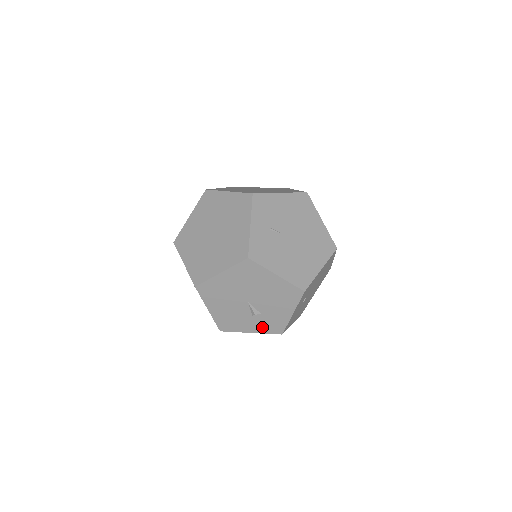
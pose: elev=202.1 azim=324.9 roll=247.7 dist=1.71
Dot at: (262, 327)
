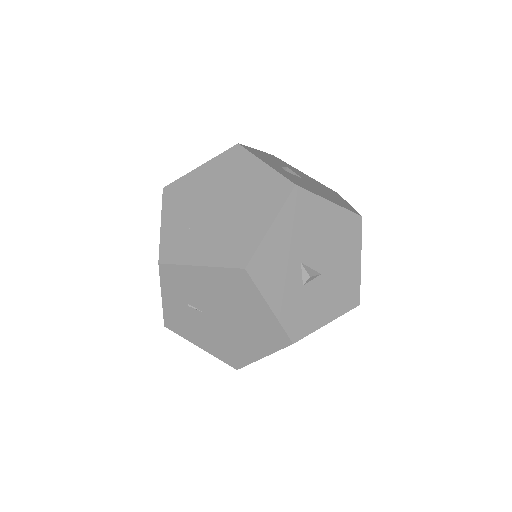
Dot at: occluded
